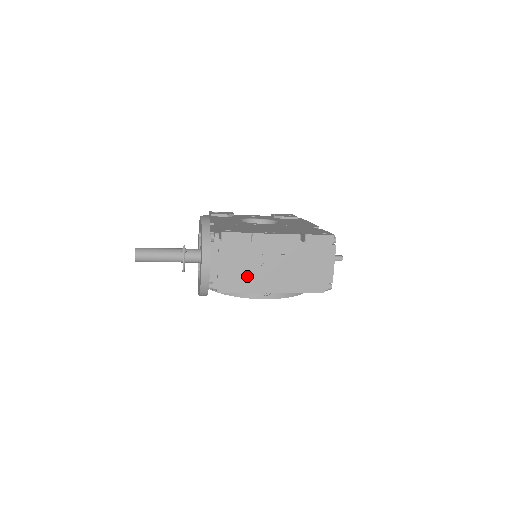
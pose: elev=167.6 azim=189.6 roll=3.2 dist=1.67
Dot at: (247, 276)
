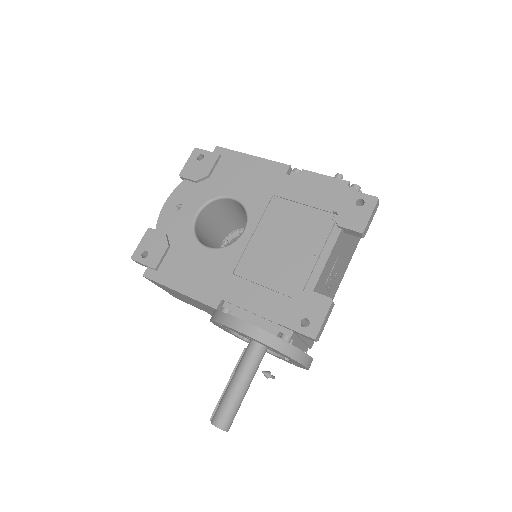
Dot at: occluded
